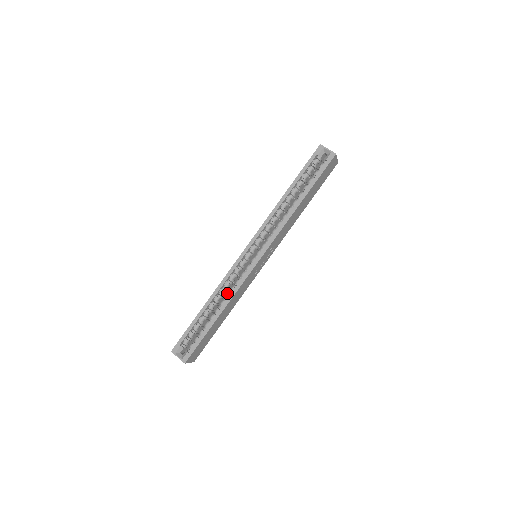
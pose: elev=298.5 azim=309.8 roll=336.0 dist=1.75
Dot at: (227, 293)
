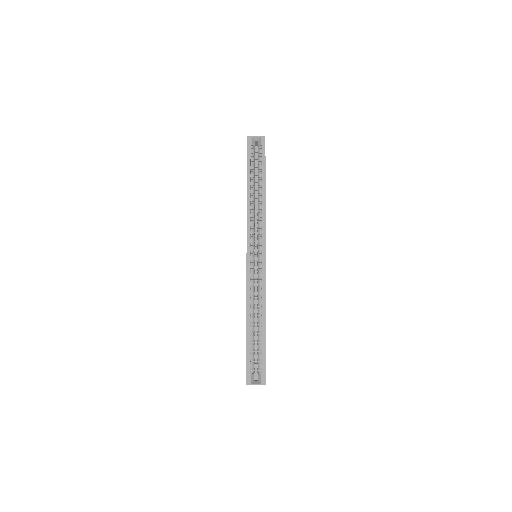
Dot at: occluded
